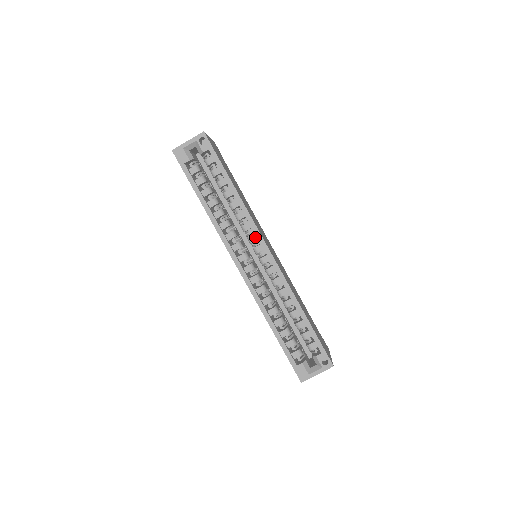
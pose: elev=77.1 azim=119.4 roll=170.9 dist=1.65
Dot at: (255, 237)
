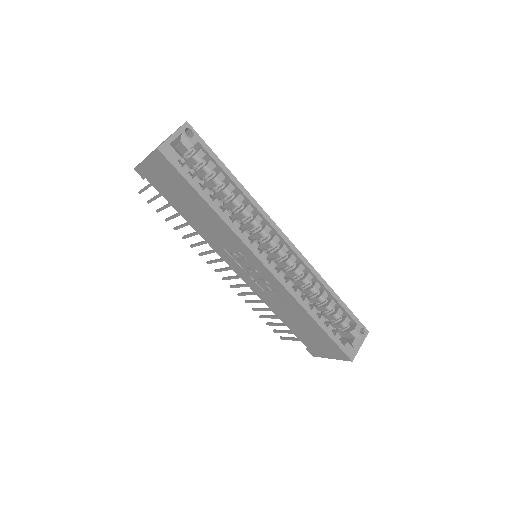
Dot at: (268, 229)
